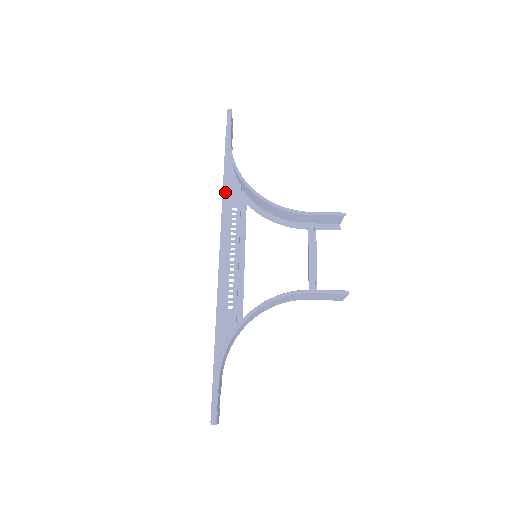
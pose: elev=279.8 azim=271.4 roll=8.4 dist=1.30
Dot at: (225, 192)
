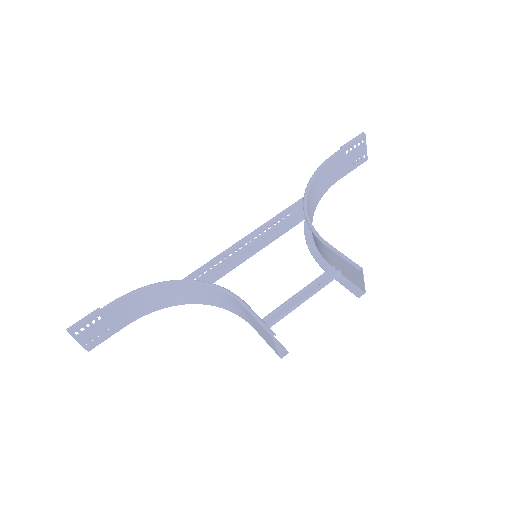
Dot at: occluded
